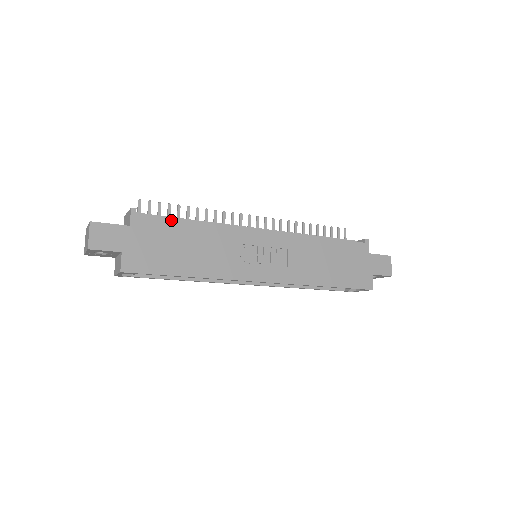
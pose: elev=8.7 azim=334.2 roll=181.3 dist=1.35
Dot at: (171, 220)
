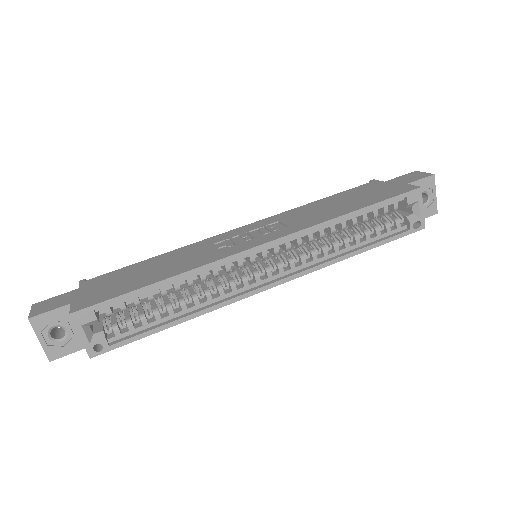
Dot at: (127, 267)
